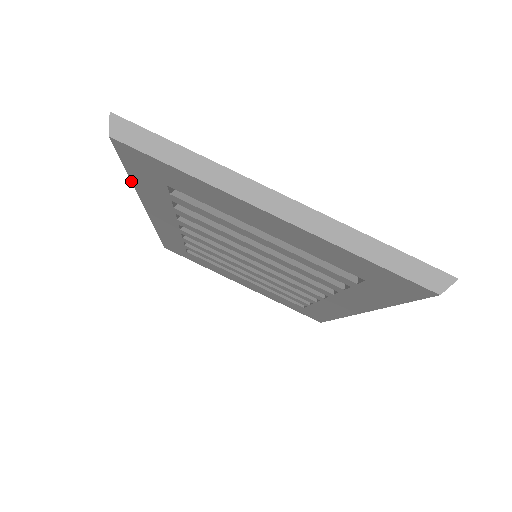
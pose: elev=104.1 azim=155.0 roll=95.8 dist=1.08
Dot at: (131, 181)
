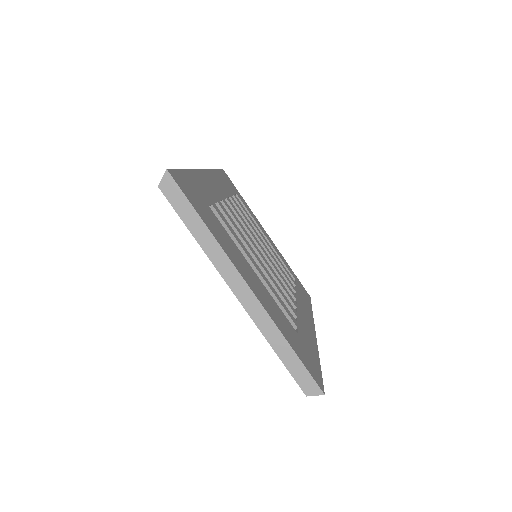
Dot at: occluded
